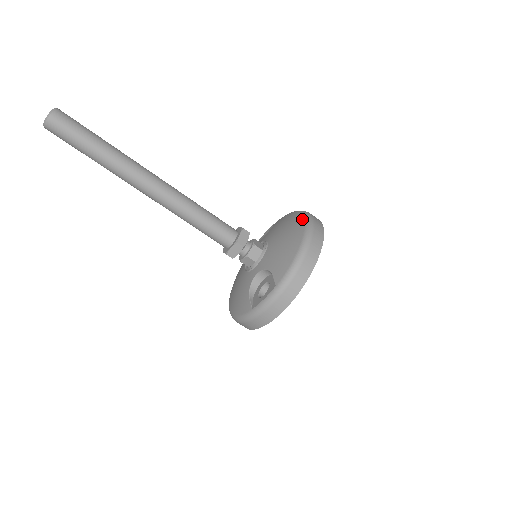
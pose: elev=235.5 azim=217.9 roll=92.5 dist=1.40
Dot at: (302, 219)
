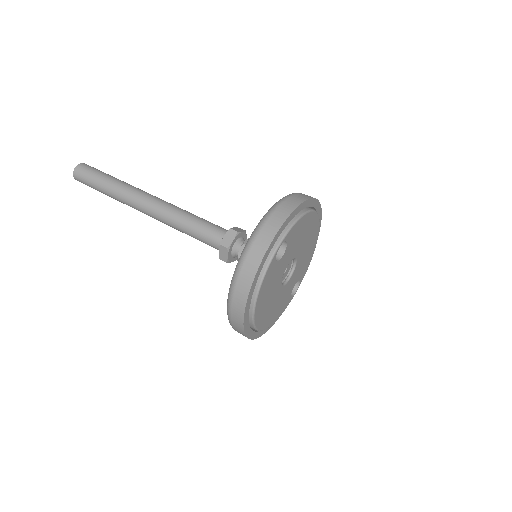
Dot at: occluded
